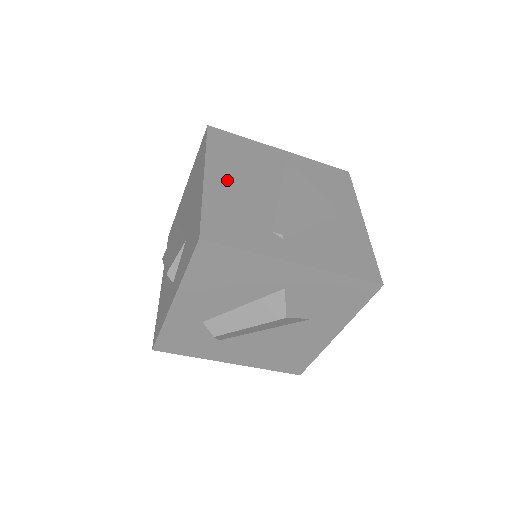
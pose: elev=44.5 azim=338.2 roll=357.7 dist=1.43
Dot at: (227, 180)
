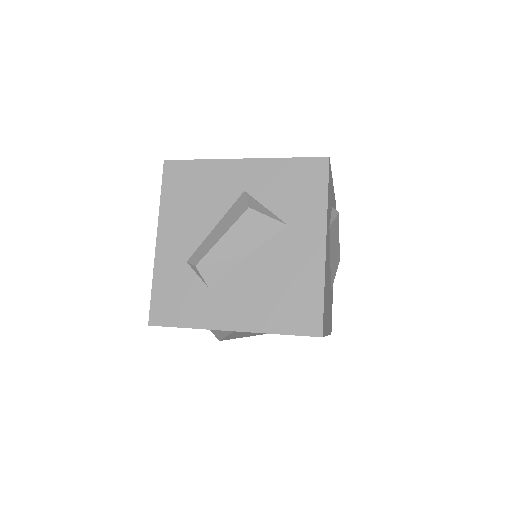
Dot at: occluded
